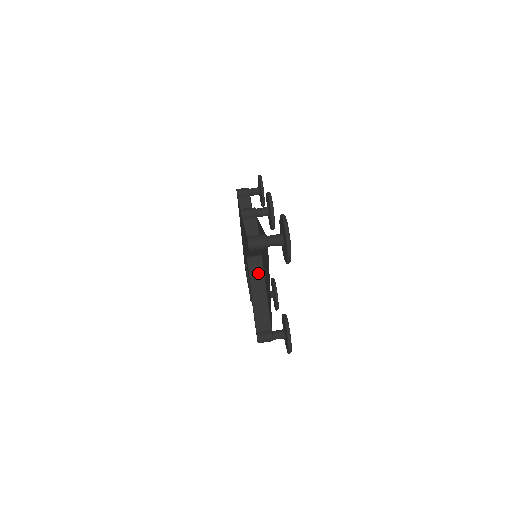
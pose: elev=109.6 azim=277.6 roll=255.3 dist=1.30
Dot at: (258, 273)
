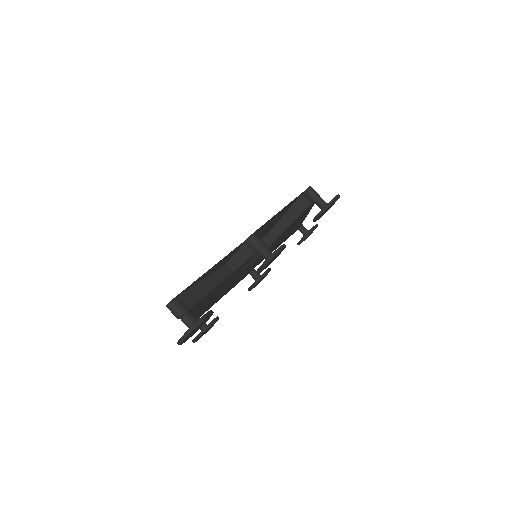
Dot at: occluded
